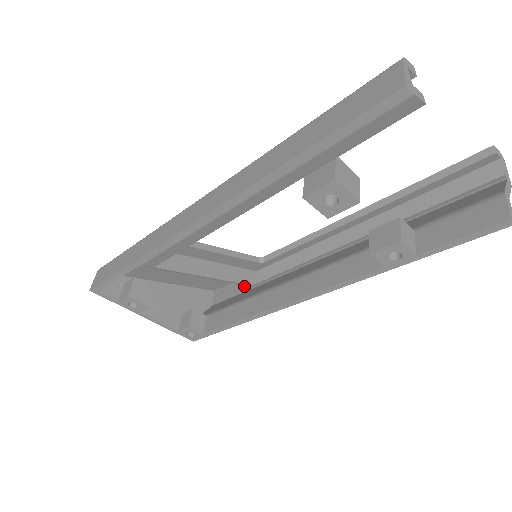
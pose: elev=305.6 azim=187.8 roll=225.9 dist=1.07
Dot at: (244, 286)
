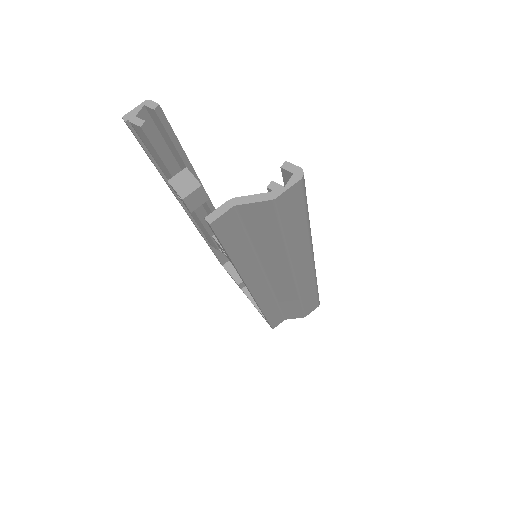
Dot at: occluded
